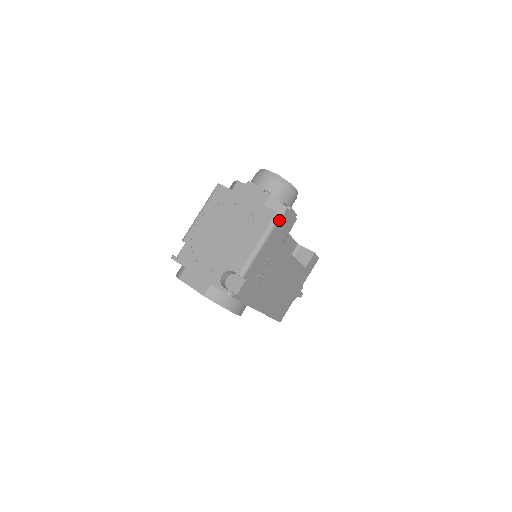
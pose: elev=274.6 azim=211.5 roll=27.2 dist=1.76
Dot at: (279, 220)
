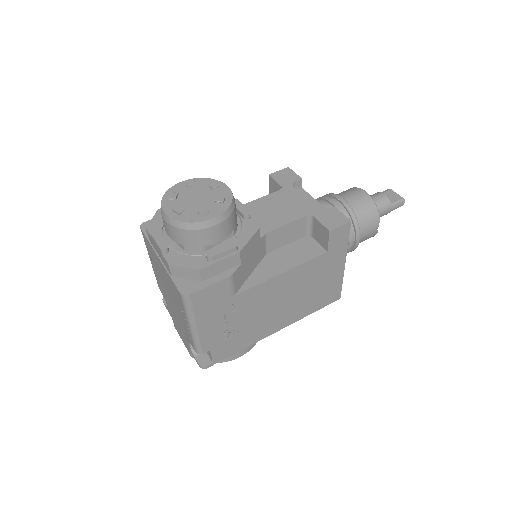
Dot at: (191, 300)
